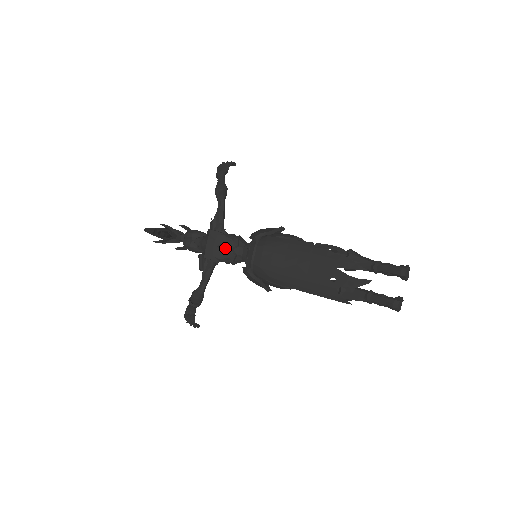
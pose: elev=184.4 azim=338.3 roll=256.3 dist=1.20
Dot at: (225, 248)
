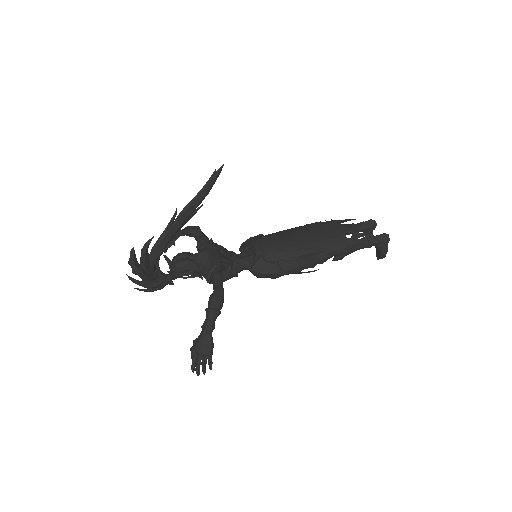
Dot at: (225, 254)
